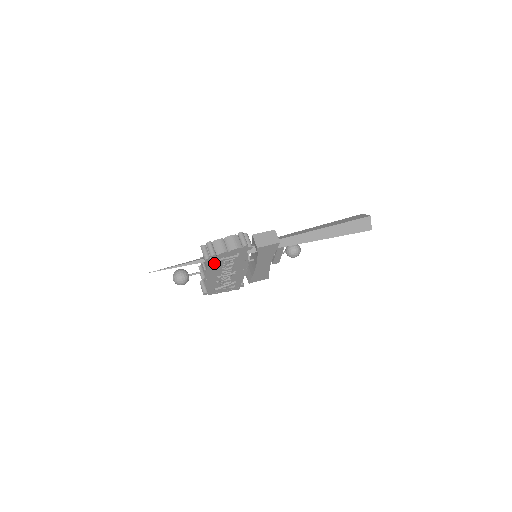
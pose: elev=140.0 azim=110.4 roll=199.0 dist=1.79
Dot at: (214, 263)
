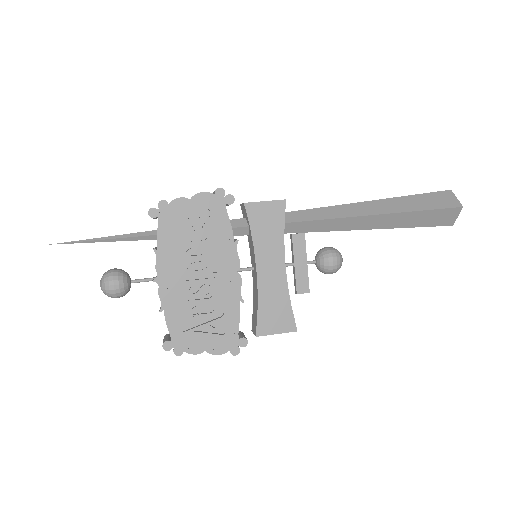
Dot at: (168, 230)
